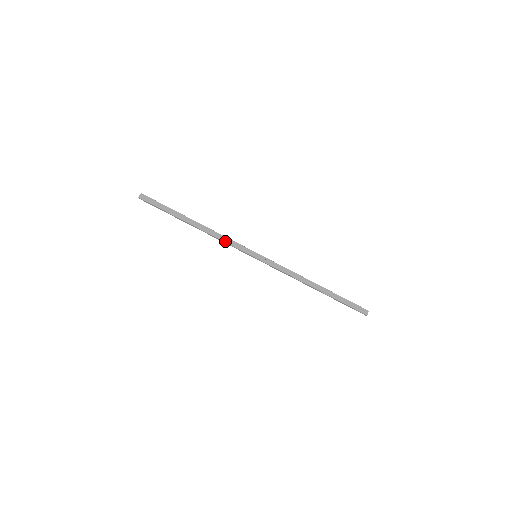
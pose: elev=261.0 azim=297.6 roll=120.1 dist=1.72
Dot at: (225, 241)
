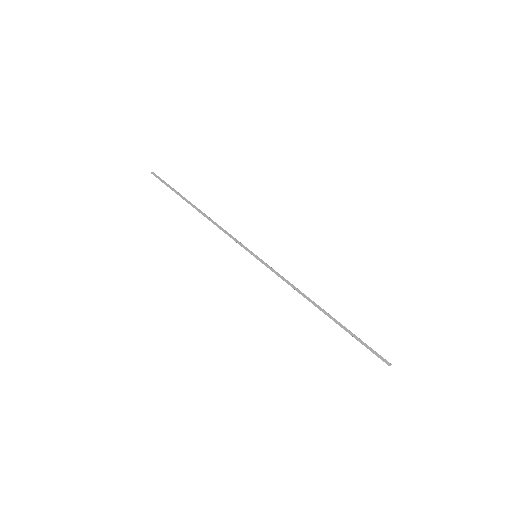
Dot at: (226, 231)
